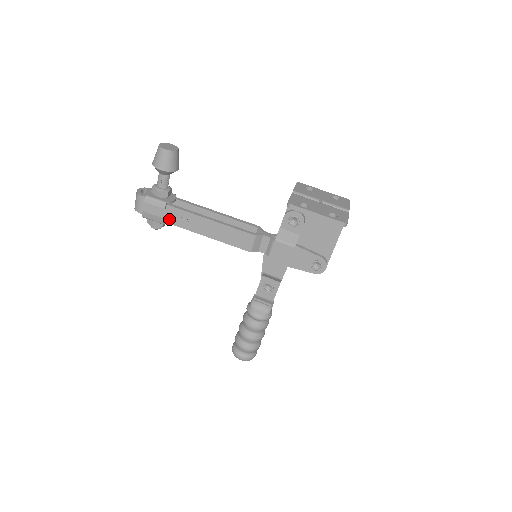
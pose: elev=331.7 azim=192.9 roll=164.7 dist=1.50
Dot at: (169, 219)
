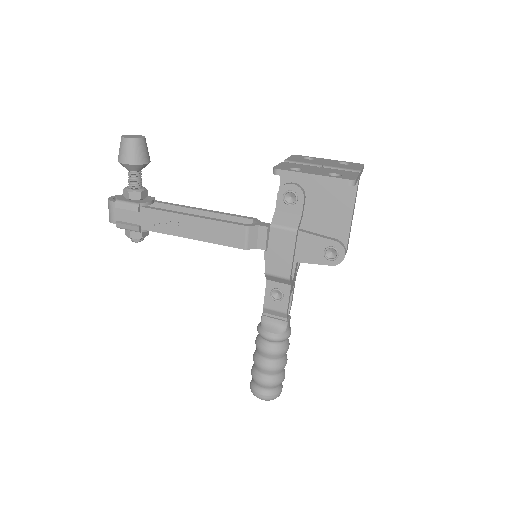
Dot at: (146, 225)
